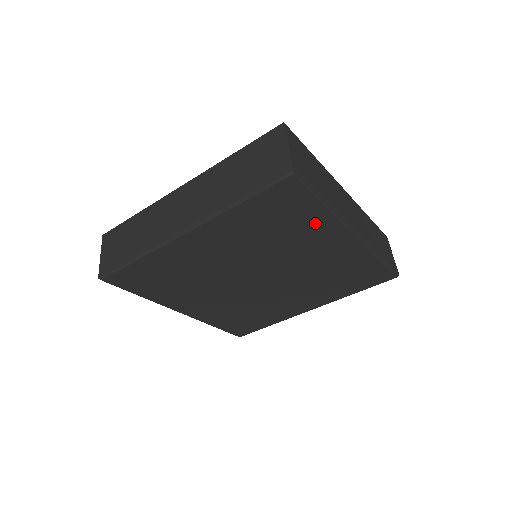
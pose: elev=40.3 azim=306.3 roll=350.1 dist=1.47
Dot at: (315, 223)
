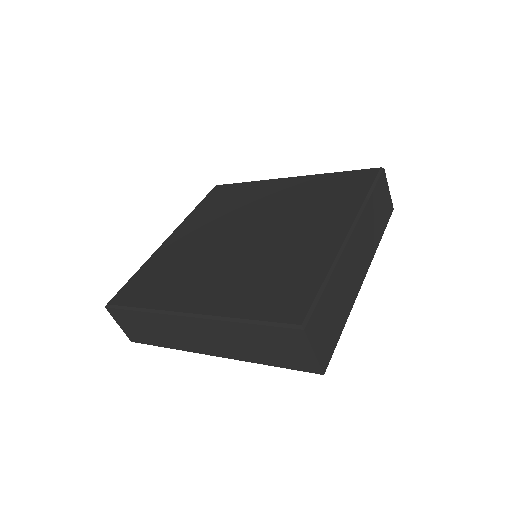
Dot at: occluded
